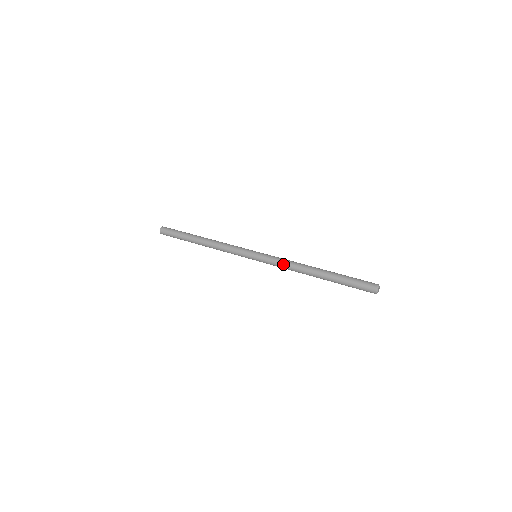
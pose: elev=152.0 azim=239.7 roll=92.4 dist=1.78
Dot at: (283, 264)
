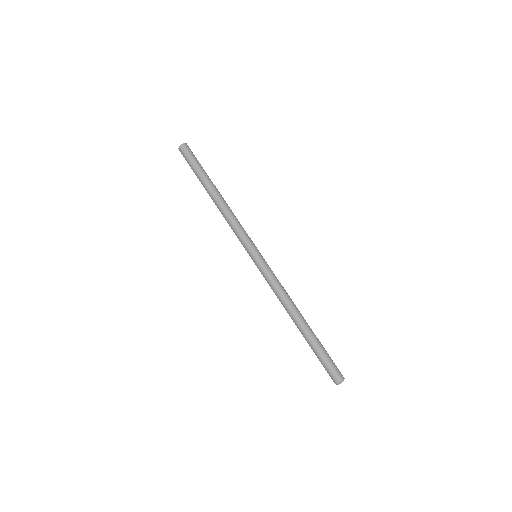
Dot at: (275, 288)
